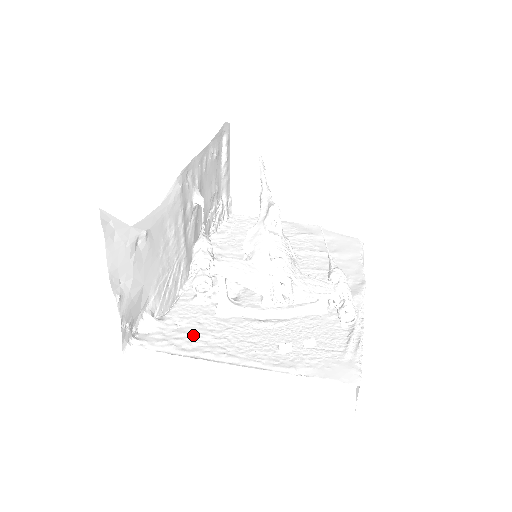
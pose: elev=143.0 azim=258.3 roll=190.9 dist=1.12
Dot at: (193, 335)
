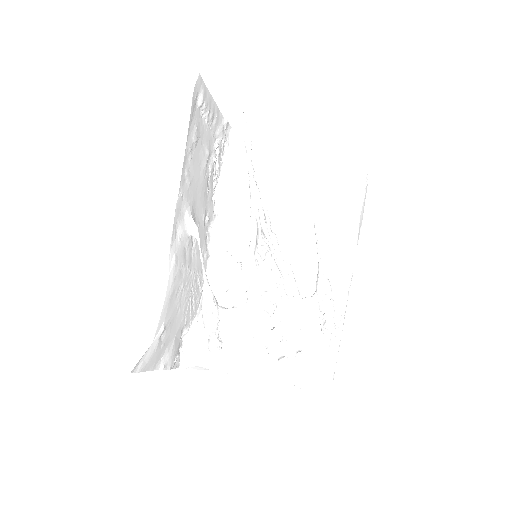
Dot at: (220, 346)
